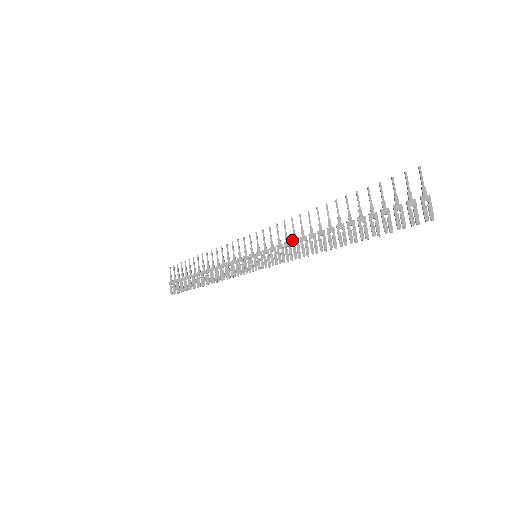
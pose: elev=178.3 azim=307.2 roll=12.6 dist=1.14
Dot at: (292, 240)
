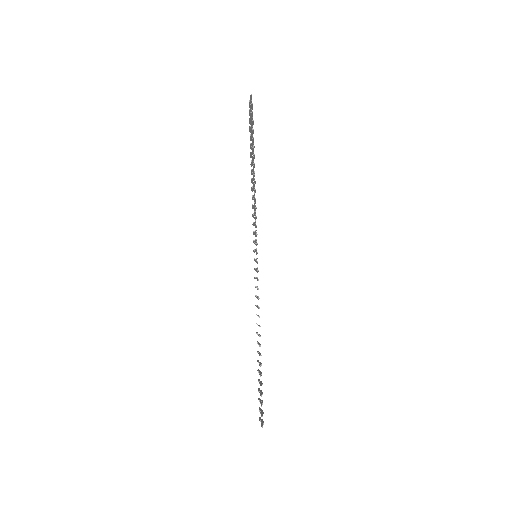
Dot at: (256, 305)
